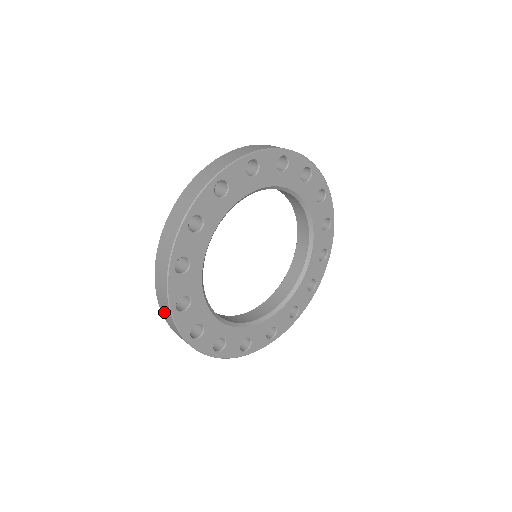
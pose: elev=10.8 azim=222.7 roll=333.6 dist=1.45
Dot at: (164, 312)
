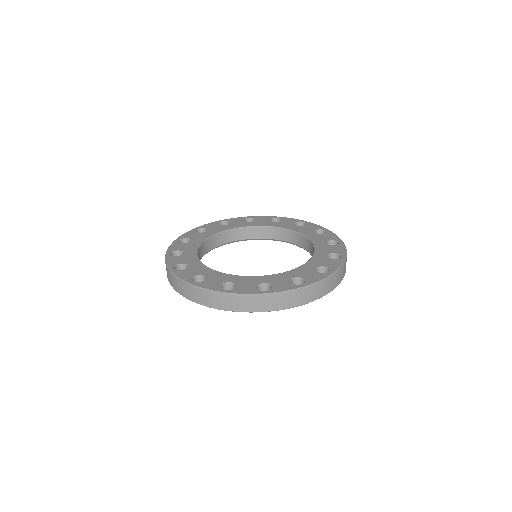
Dot at: occluded
